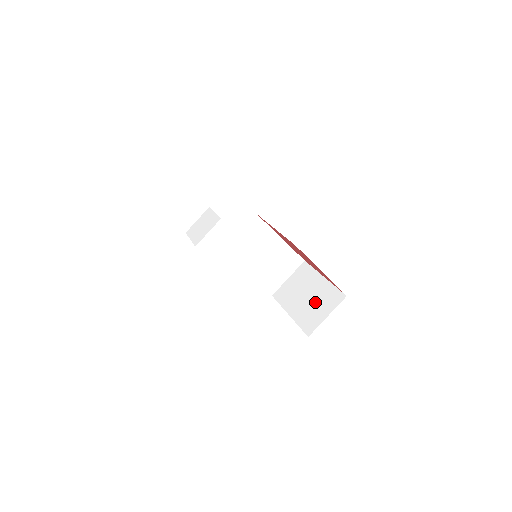
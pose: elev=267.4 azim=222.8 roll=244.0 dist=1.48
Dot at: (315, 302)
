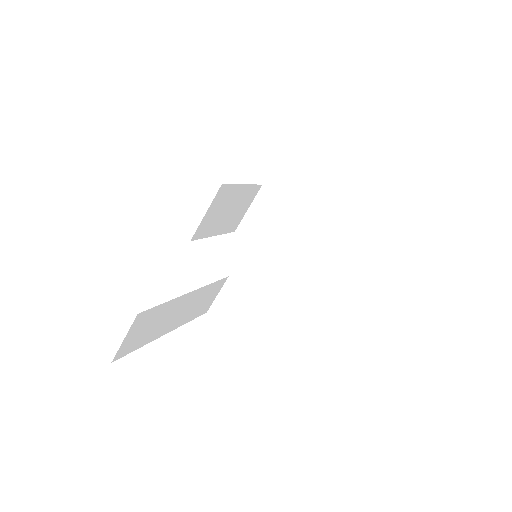
Dot at: (299, 243)
